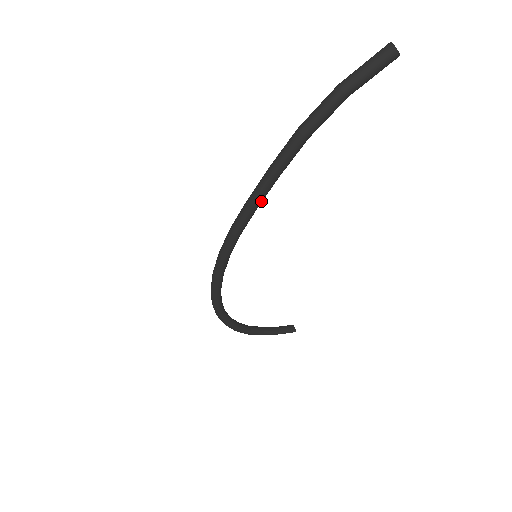
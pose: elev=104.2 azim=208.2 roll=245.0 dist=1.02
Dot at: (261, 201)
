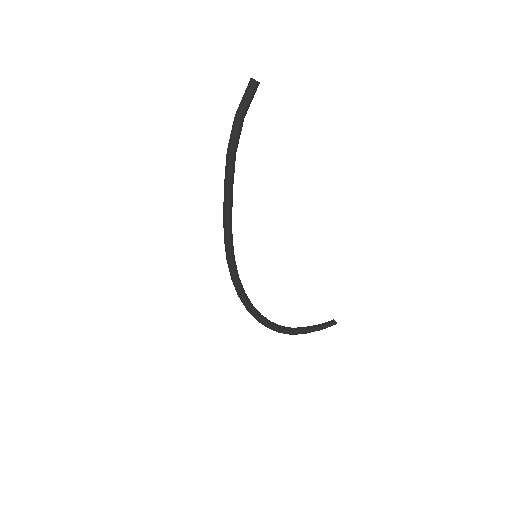
Dot at: (231, 208)
